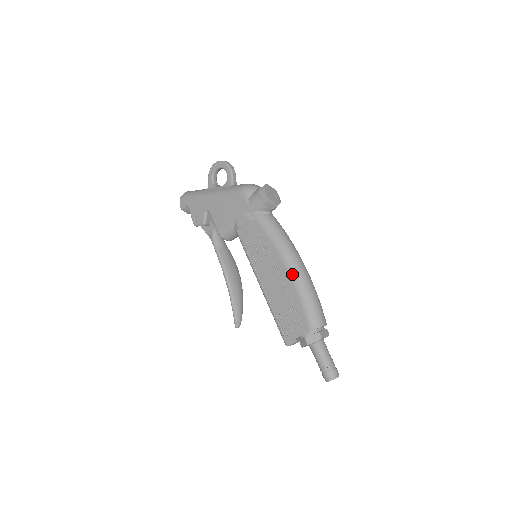
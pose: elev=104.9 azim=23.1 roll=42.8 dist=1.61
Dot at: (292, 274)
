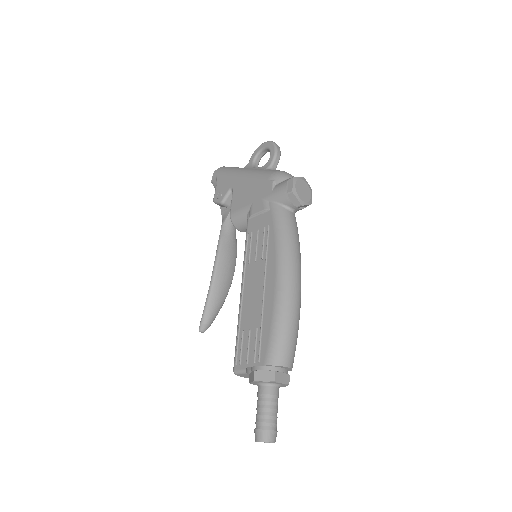
Dot at: (278, 286)
